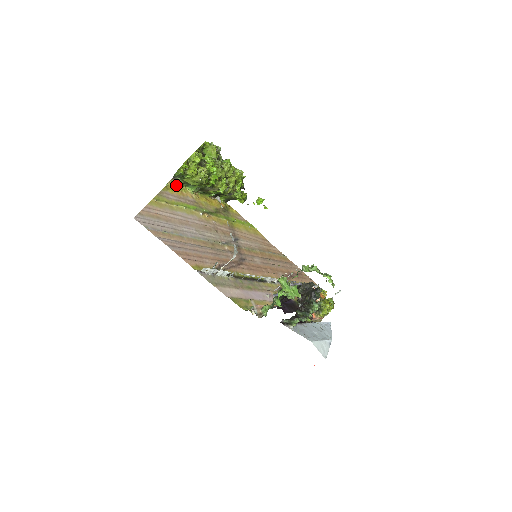
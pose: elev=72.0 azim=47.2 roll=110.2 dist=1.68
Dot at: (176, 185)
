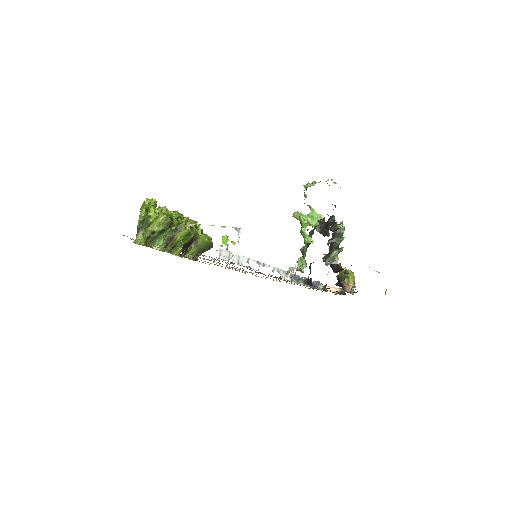
Dot at: (143, 244)
